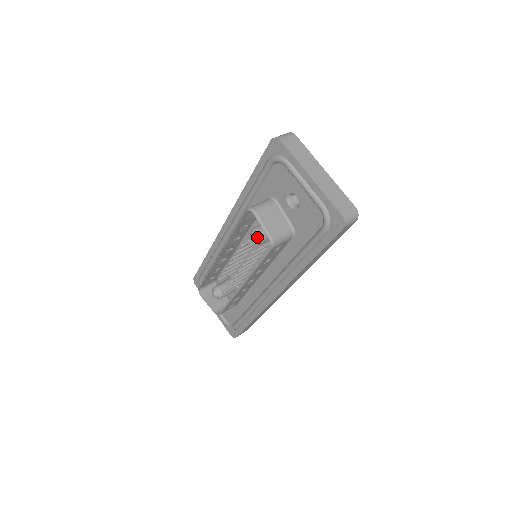
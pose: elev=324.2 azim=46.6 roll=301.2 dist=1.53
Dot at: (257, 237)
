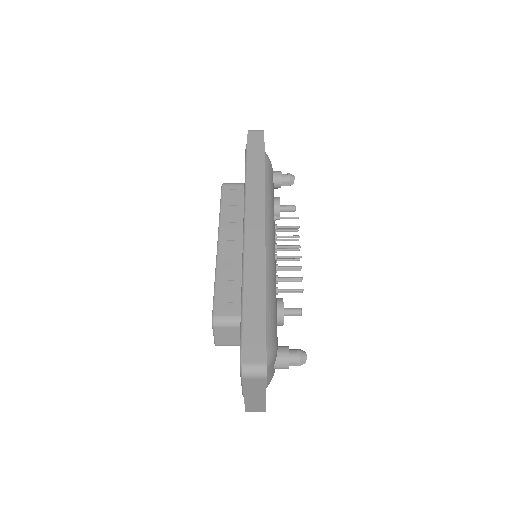
Dot at: occluded
